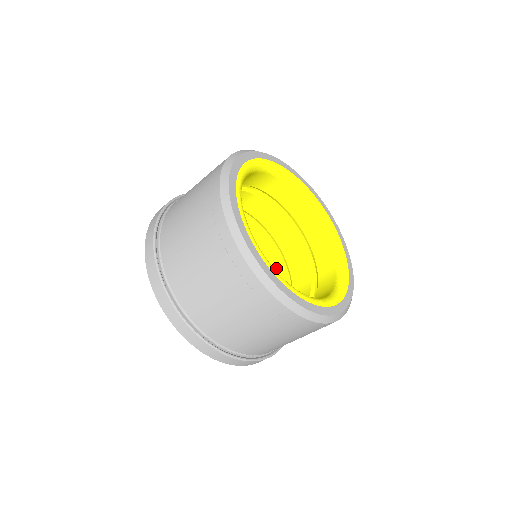
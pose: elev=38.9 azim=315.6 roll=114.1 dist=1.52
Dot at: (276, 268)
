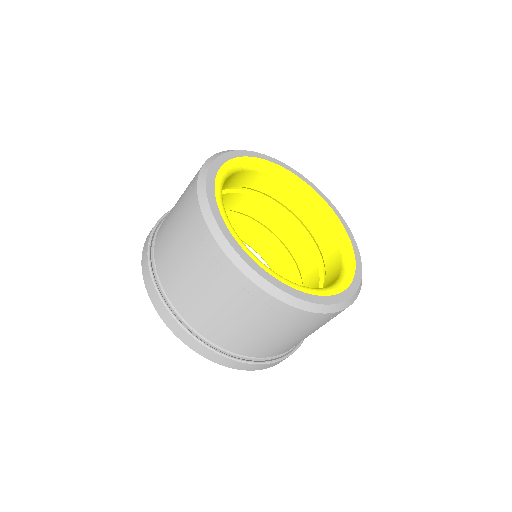
Dot at: occluded
